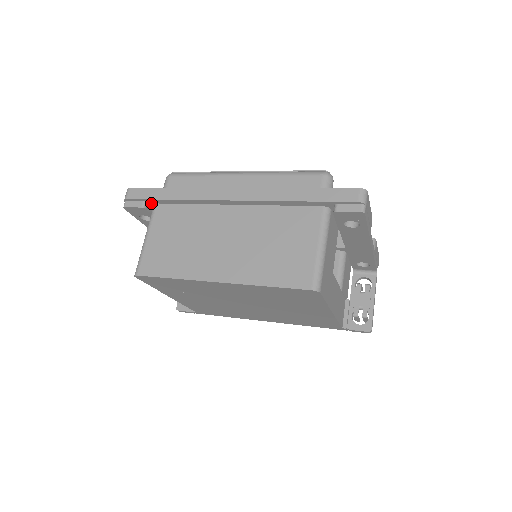
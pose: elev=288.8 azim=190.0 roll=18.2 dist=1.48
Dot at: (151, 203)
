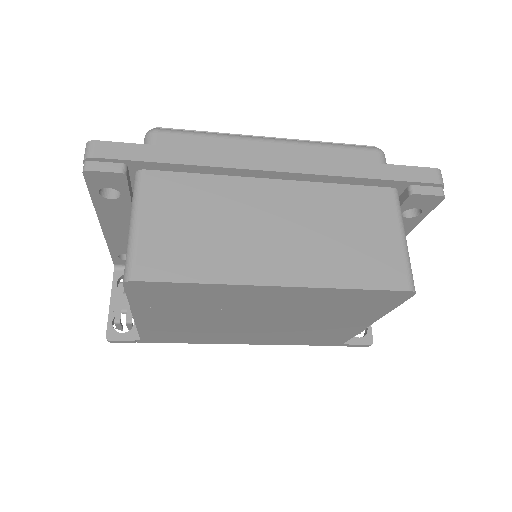
Dot at: (133, 168)
